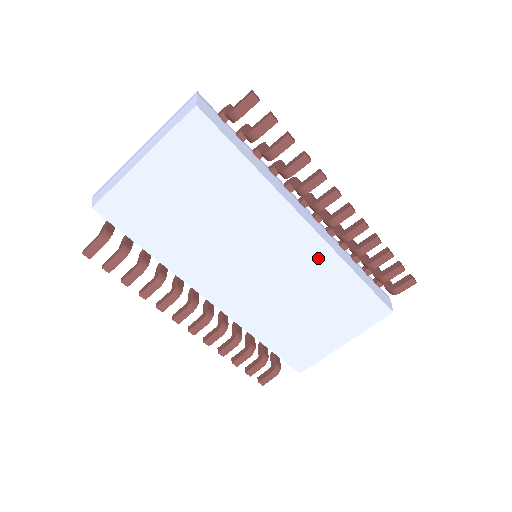
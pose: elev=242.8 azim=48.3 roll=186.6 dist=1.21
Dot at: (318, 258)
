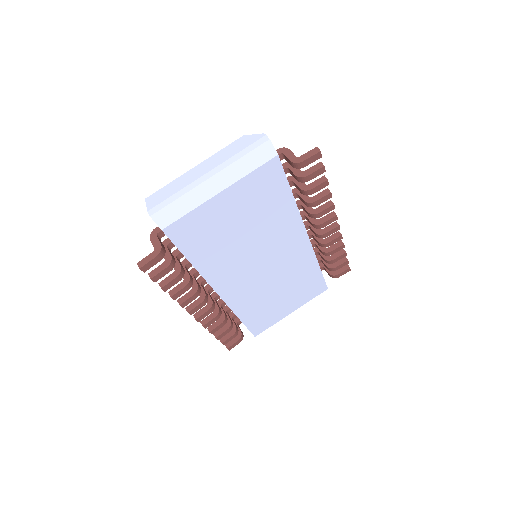
Dot at: (303, 258)
